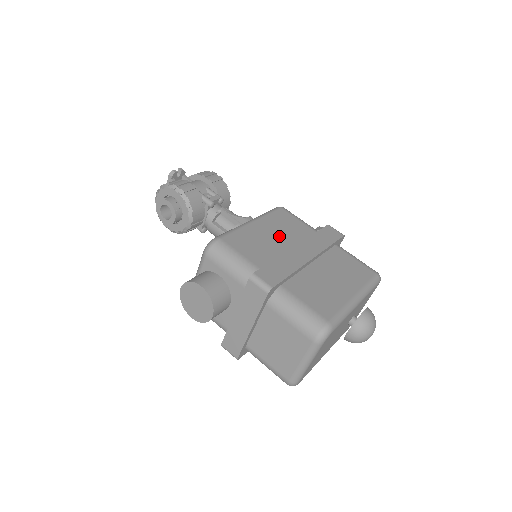
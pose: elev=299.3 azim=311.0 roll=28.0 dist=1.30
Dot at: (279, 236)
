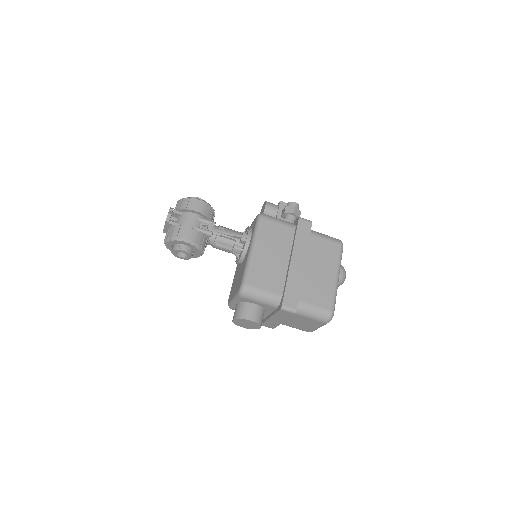
Dot at: (276, 253)
